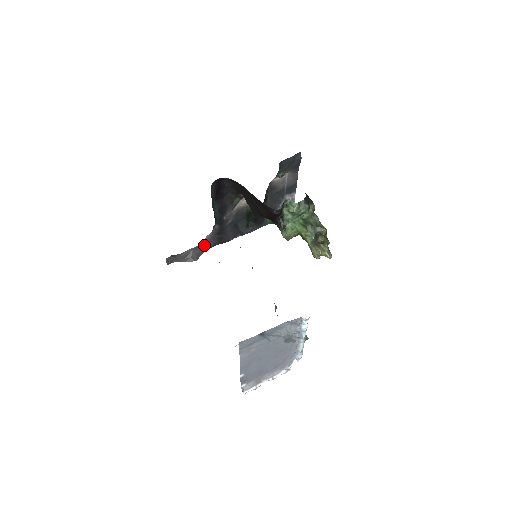
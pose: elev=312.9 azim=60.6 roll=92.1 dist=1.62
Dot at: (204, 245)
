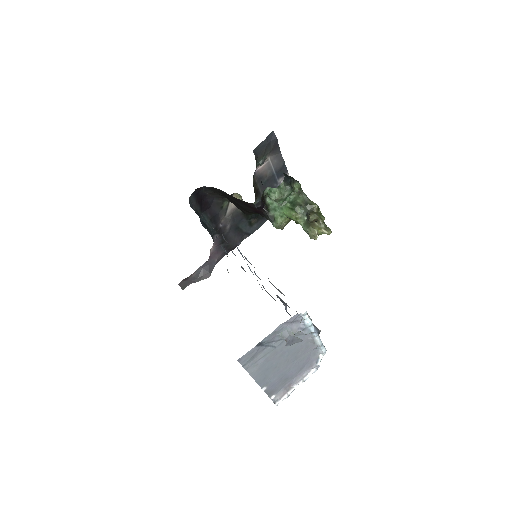
Dot at: (212, 259)
